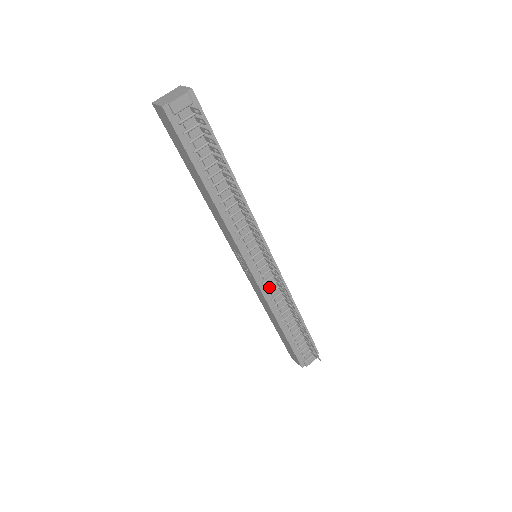
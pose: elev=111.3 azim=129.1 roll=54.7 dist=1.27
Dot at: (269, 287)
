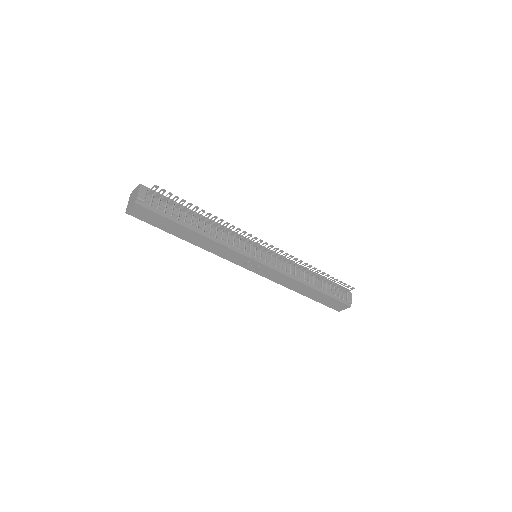
Dot at: (281, 266)
